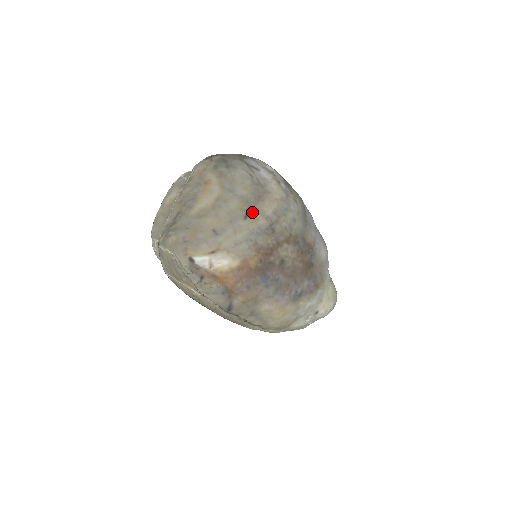
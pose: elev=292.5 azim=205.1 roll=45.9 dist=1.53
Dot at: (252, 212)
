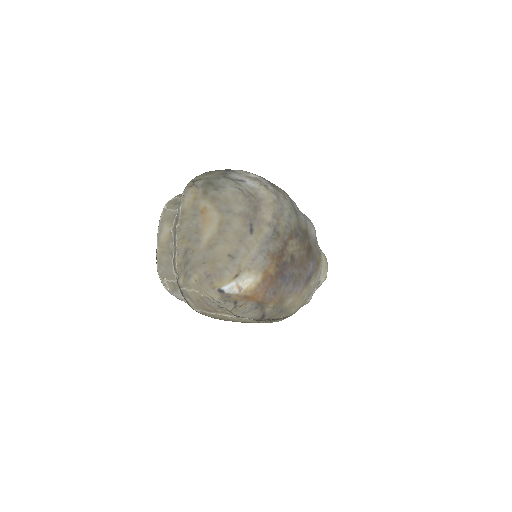
Dot at: (255, 224)
